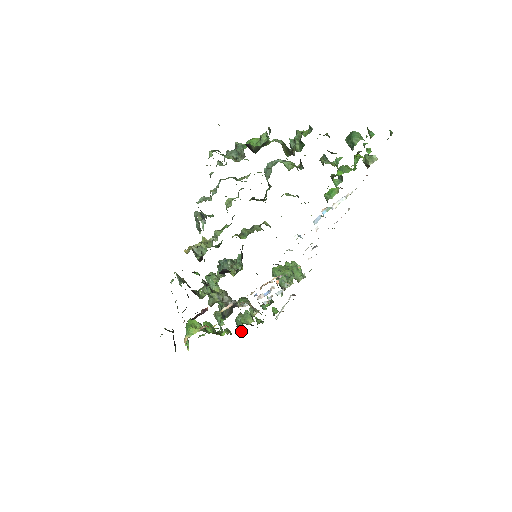
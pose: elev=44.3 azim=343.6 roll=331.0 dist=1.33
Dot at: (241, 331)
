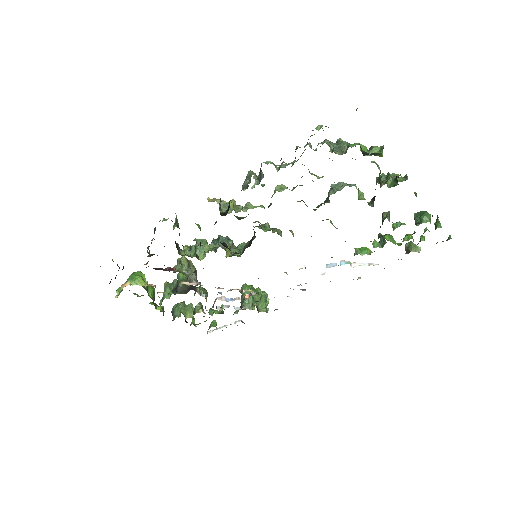
Dot at: (173, 319)
